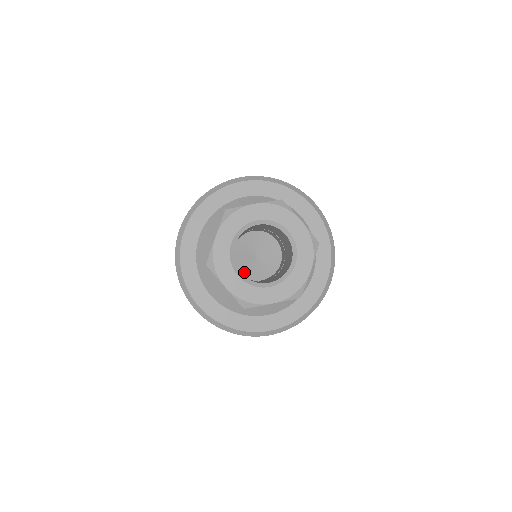
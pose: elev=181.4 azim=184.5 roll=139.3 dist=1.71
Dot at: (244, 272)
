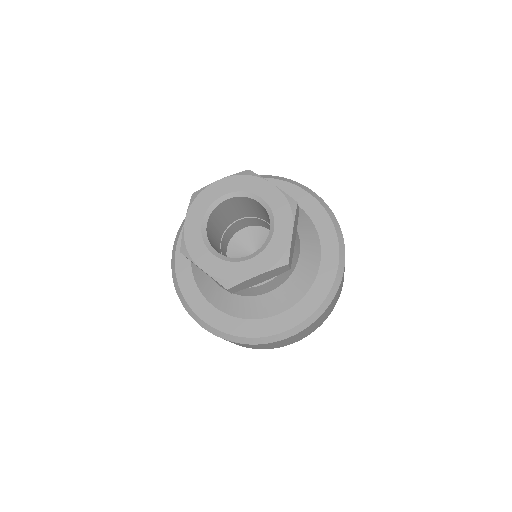
Dot at: (231, 254)
